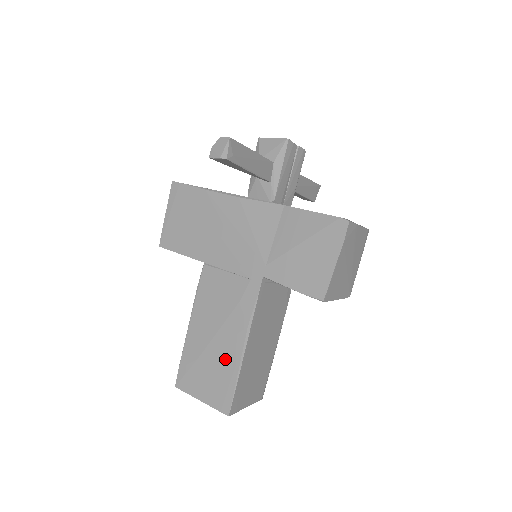
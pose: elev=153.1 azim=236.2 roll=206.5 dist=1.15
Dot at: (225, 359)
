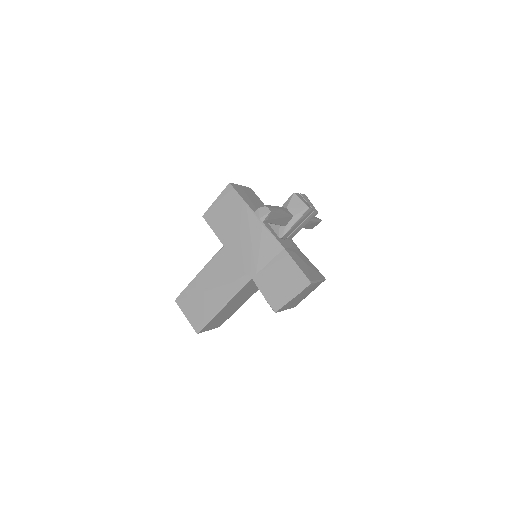
Dot at: (210, 306)
